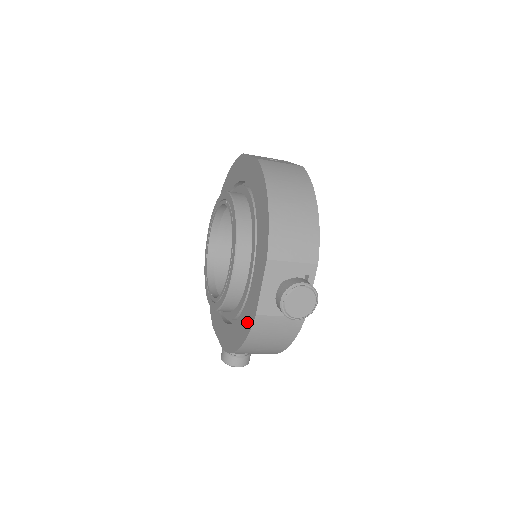
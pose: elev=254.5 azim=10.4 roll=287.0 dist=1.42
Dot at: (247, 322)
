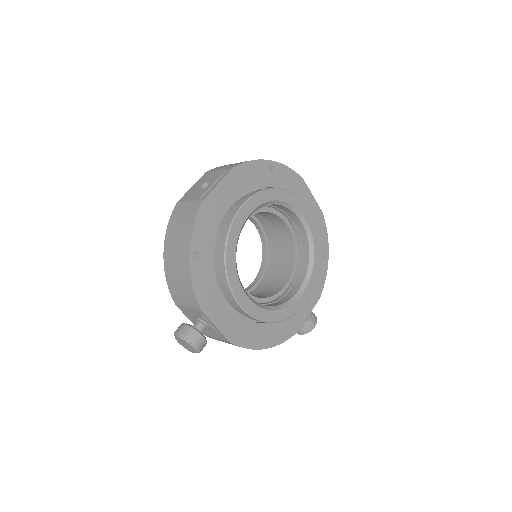
Dot at: occluded
